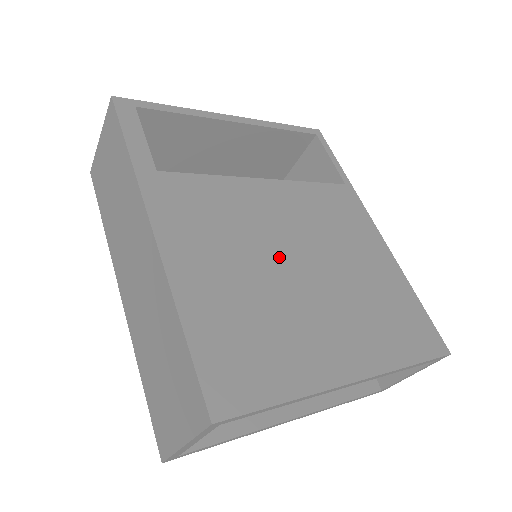
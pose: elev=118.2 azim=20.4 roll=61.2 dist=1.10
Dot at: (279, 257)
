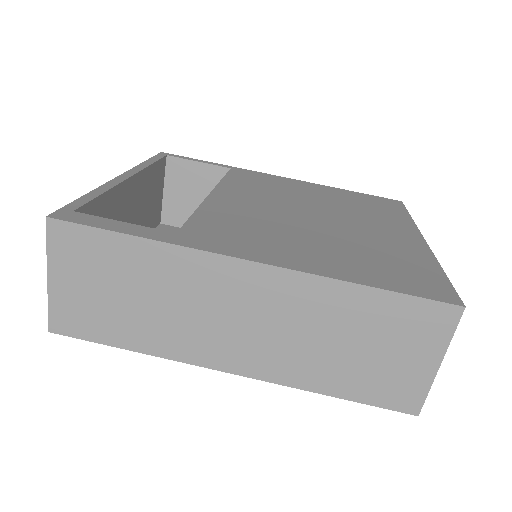
Dot at: (302, 221)
